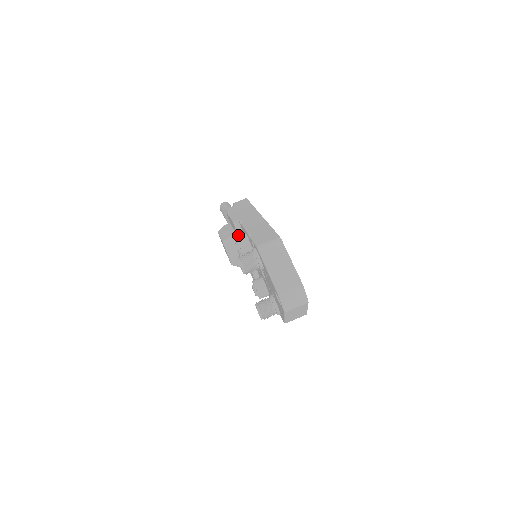
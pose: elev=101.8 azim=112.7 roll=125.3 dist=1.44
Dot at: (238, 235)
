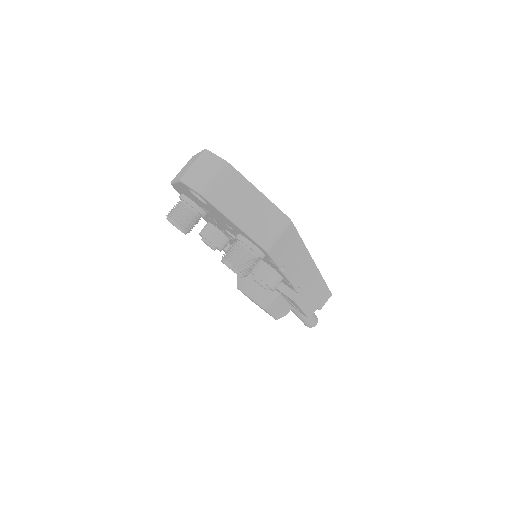
Dot at: occluded
